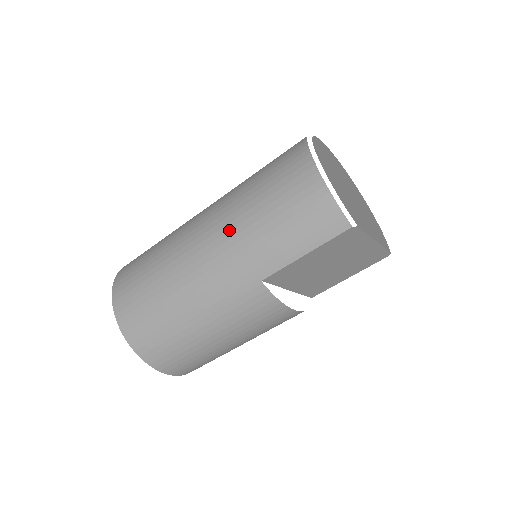
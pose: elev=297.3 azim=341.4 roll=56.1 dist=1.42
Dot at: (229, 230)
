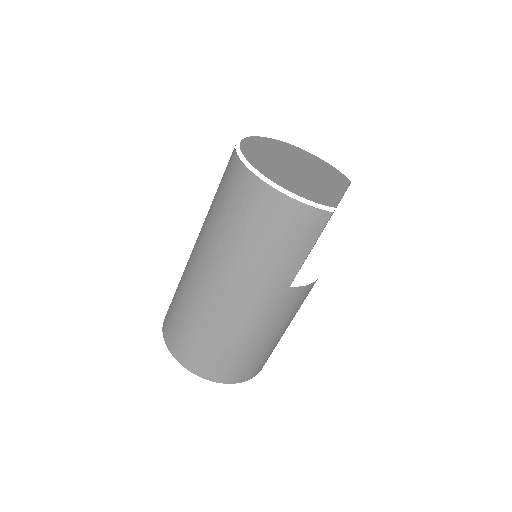
Dot at: (240, 272)
